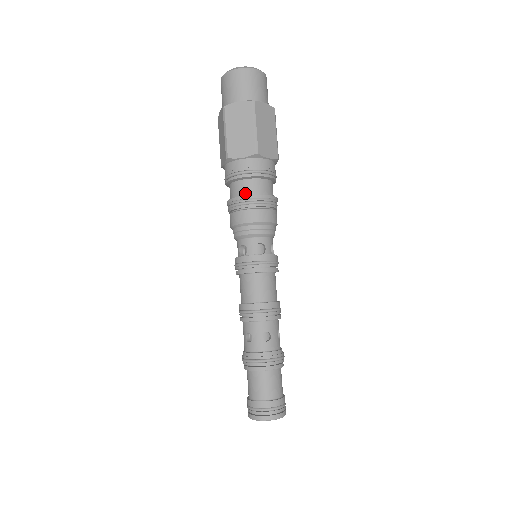
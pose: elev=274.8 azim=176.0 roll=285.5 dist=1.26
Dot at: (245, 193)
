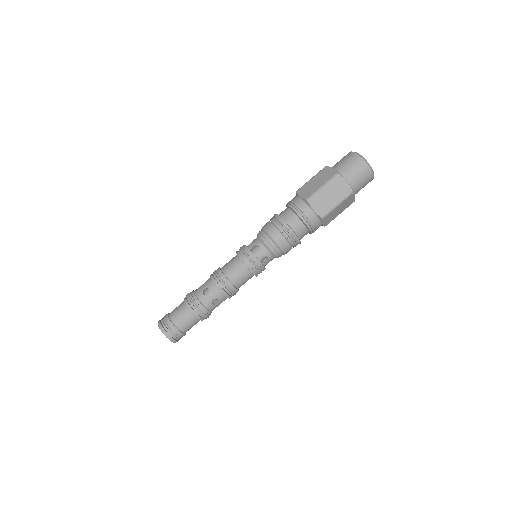
Dot at: (282, 216)
